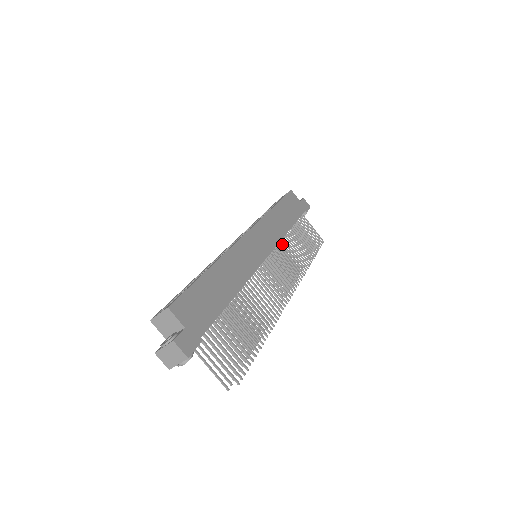
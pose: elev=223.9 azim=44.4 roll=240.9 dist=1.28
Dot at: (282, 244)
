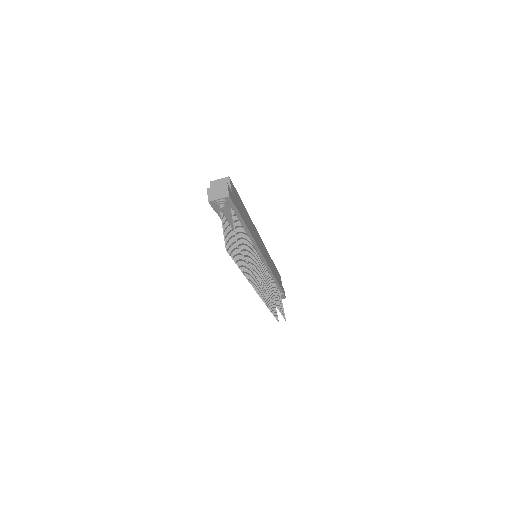
Dot at: (269, 275)
